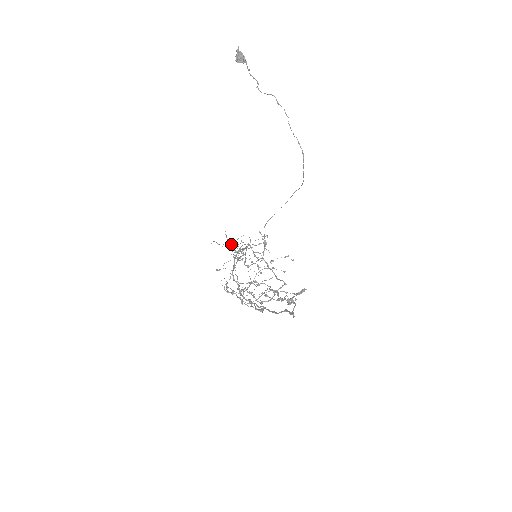
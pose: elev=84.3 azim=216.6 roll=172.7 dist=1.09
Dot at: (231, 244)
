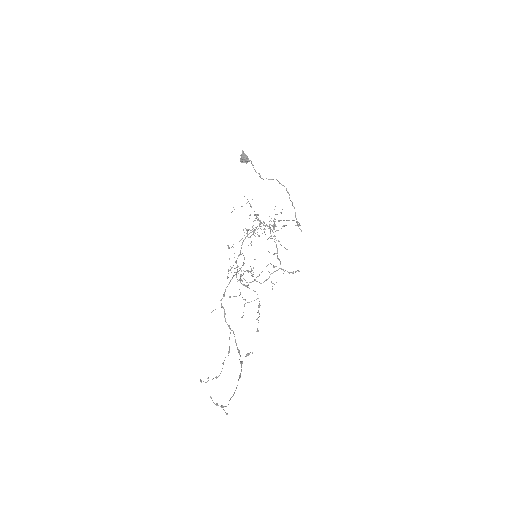
Dot at: occluded
